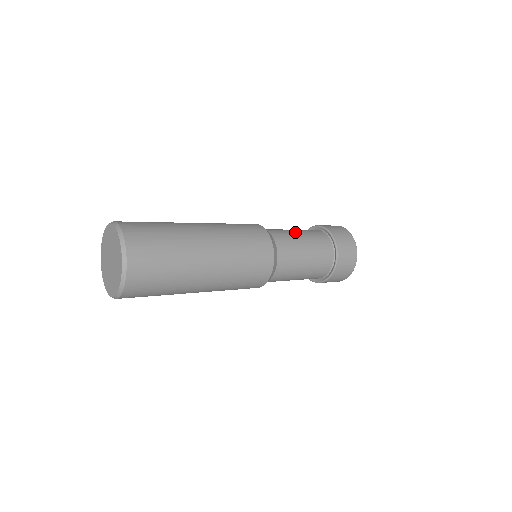
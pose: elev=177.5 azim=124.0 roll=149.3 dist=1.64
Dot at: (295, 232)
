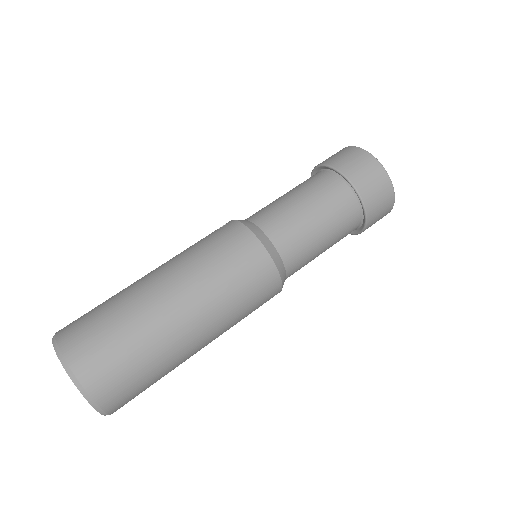
Dot at: (300, 207)
